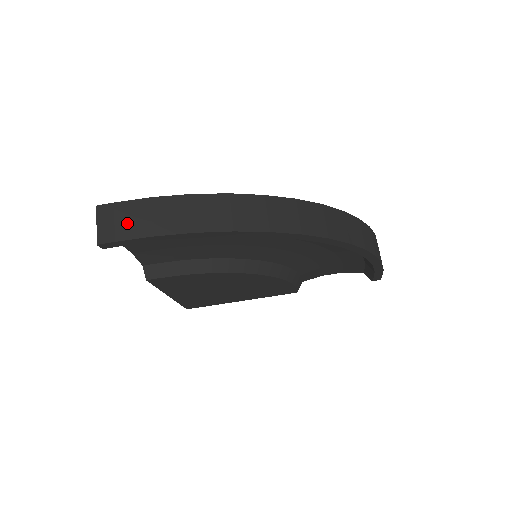
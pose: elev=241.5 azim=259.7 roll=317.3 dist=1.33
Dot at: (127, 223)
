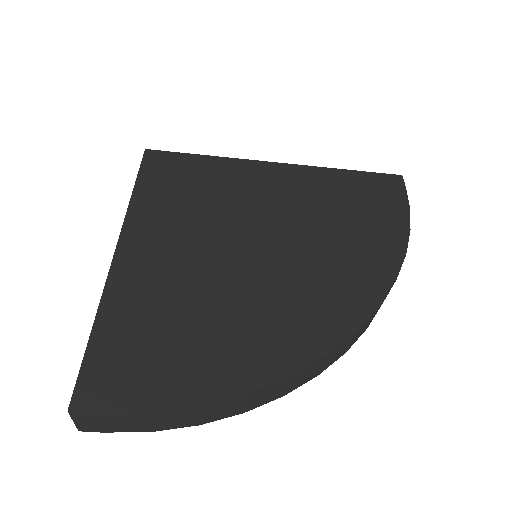
Dot at: (115, 425)
